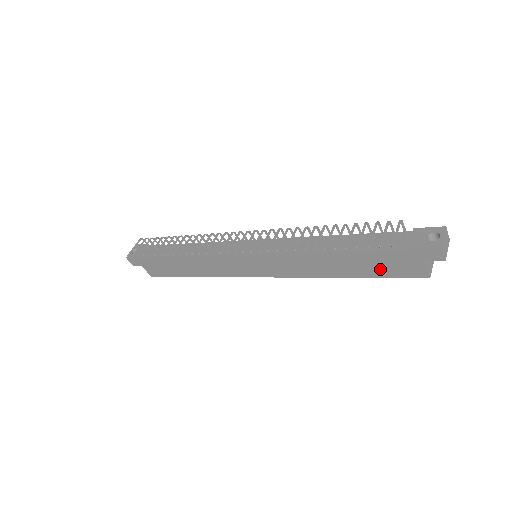
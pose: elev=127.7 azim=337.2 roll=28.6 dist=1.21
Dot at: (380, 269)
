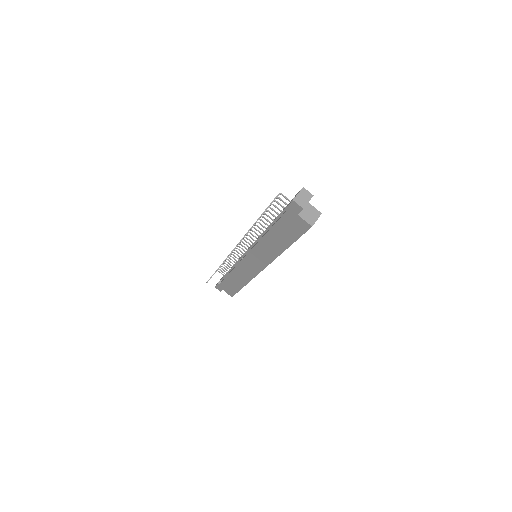
Dot at: (291, 233)
